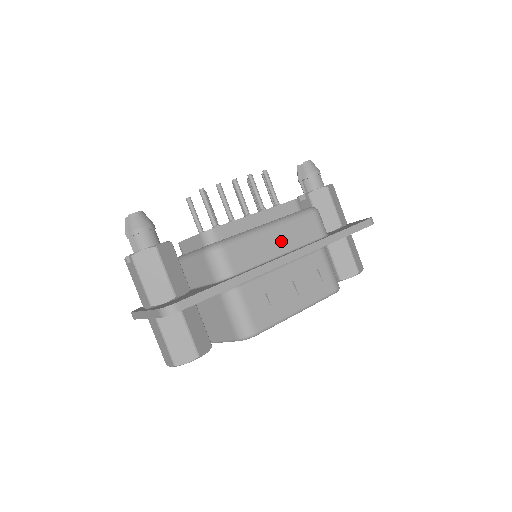
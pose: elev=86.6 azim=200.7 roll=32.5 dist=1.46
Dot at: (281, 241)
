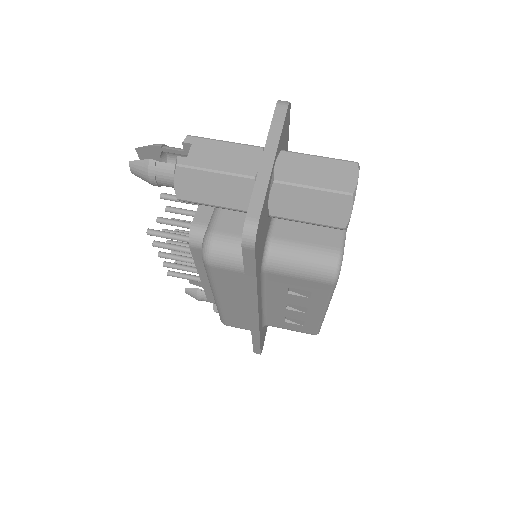
Dot at: occluded
